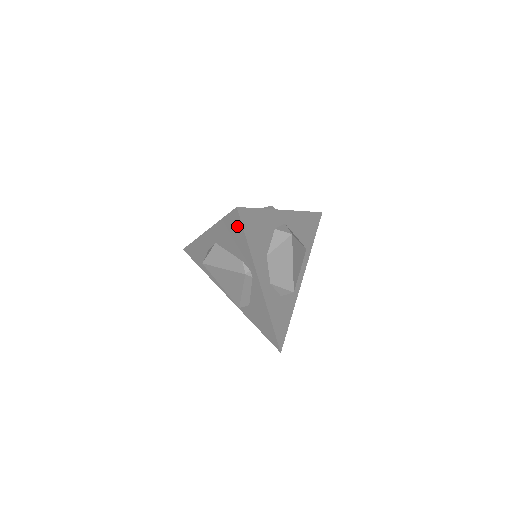
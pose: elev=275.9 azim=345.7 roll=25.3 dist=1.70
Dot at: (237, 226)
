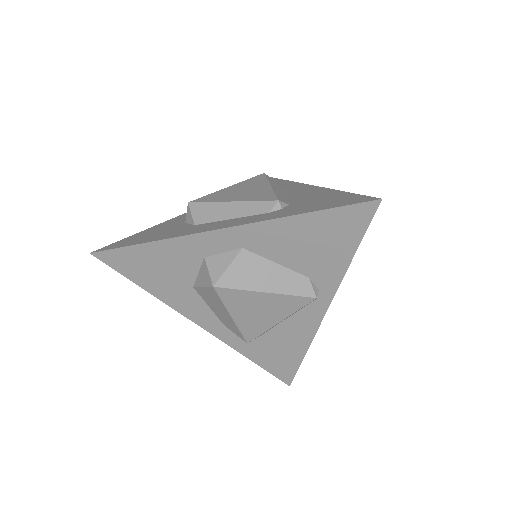
Dot at: (350, 227)
